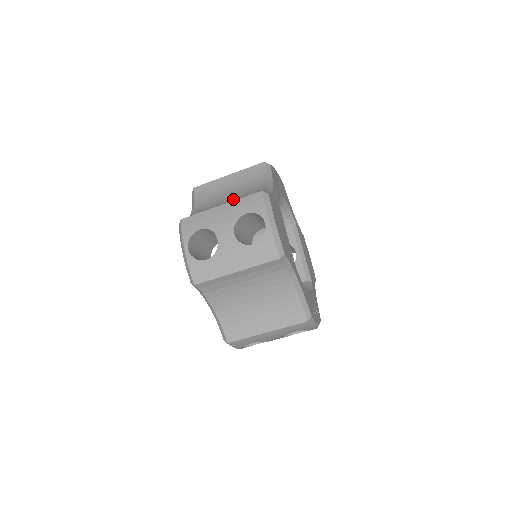
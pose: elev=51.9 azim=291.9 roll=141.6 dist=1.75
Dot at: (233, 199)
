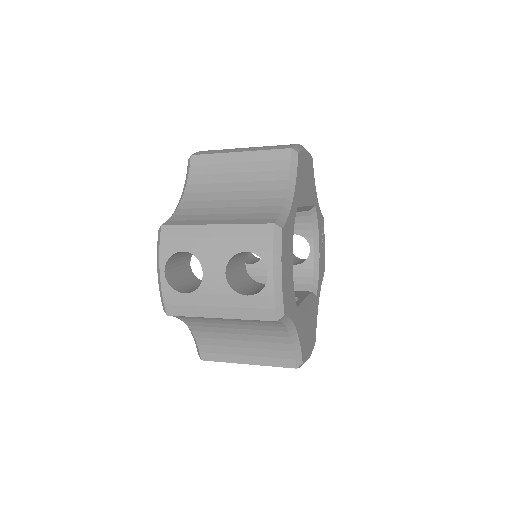
Dot at: (248, 340)
